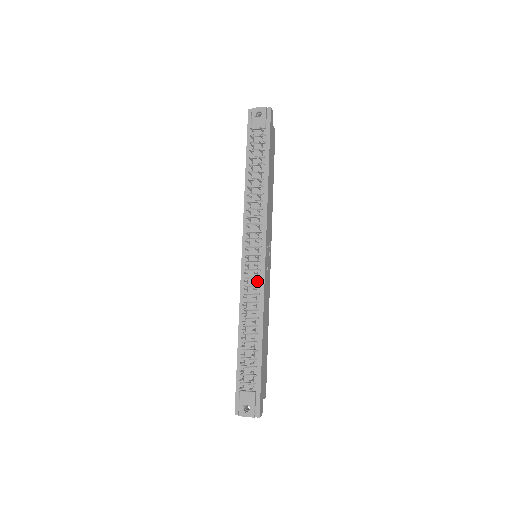
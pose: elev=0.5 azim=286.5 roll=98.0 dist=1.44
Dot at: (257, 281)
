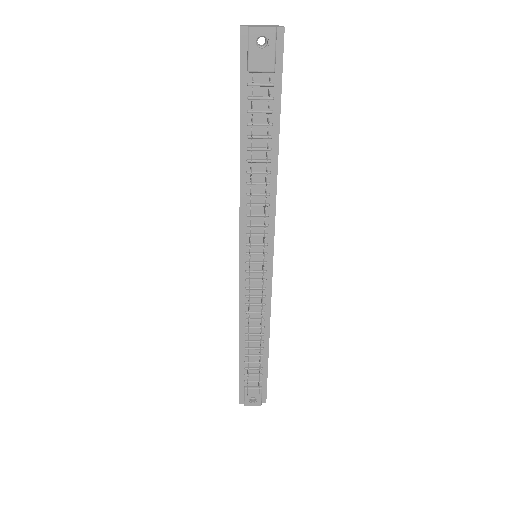
Dot at: occluded
